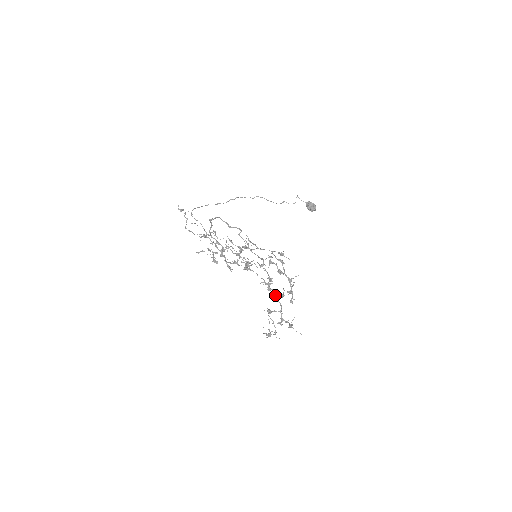
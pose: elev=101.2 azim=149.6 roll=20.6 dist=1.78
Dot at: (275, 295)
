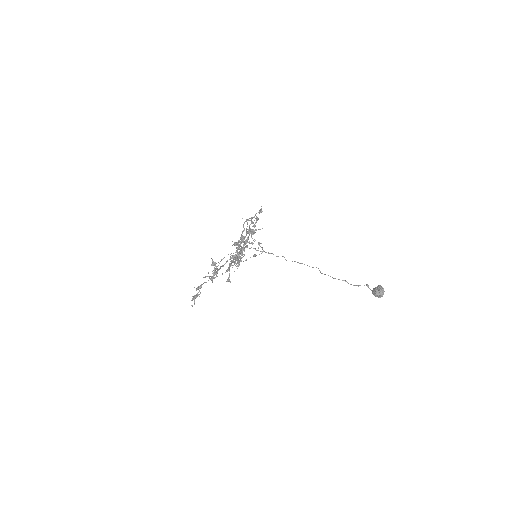
Dot at: occluded
